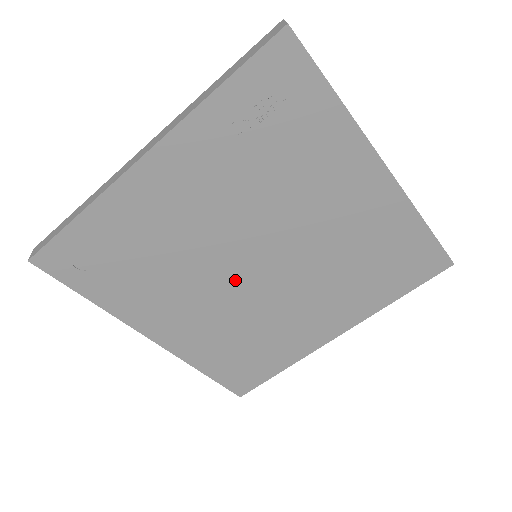
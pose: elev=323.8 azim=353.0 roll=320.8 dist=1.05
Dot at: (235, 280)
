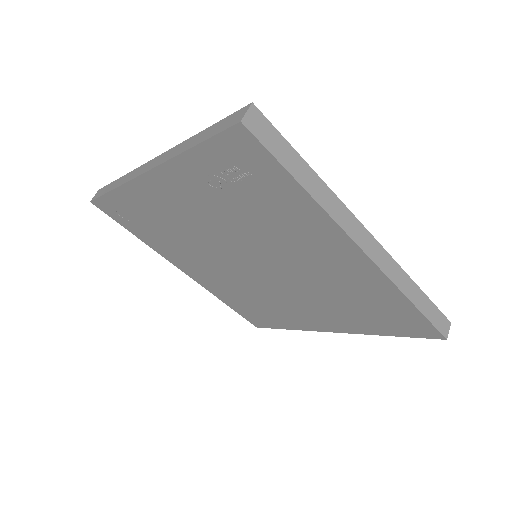
Dot at: (236, 267)
